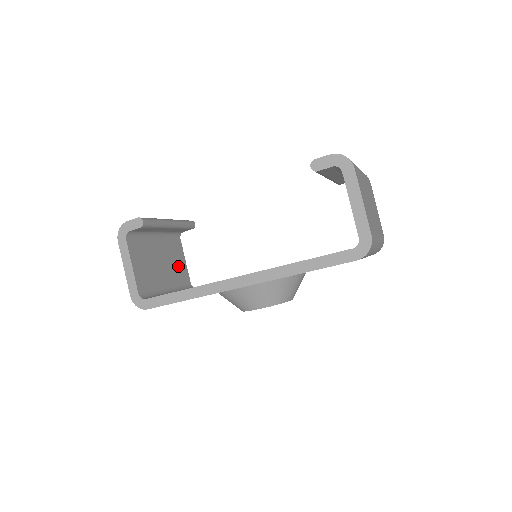
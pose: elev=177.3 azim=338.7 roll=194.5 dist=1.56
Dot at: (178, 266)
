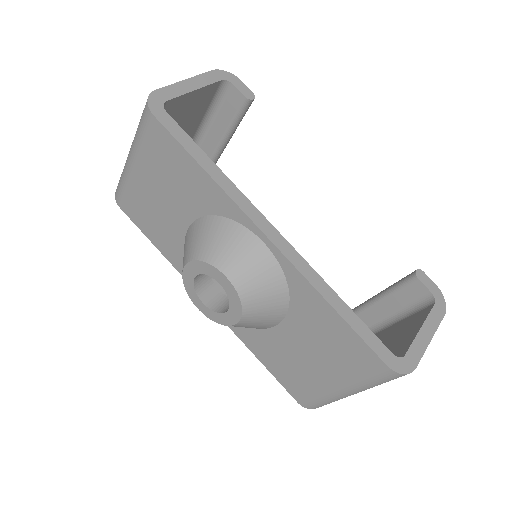
Dot at: occluded
